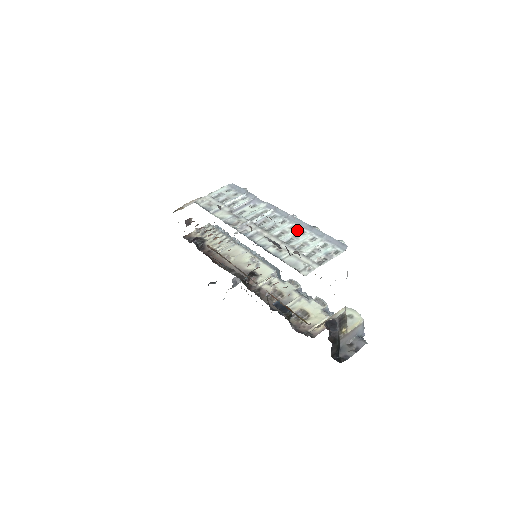
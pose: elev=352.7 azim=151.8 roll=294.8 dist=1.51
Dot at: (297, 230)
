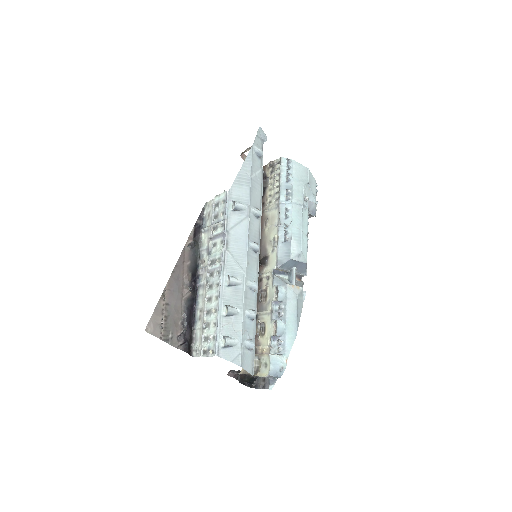
Dot at: (215, 305)
